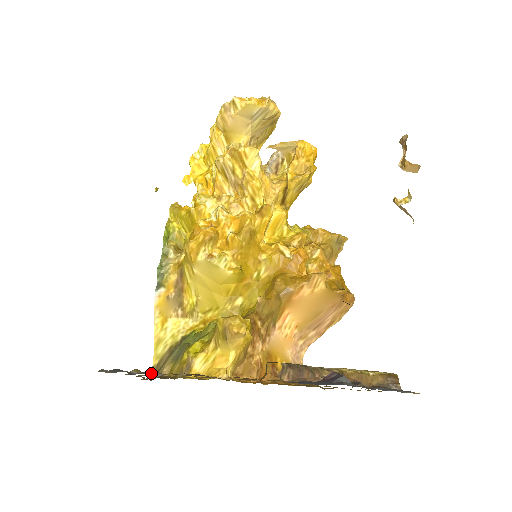
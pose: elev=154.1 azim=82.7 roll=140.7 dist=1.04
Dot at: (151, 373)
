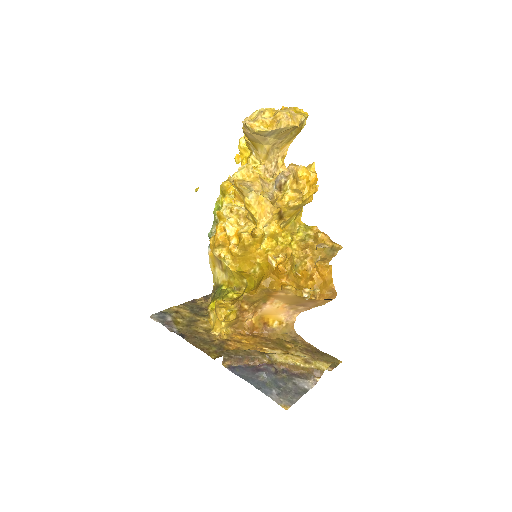
Dot at: (174, 326)
